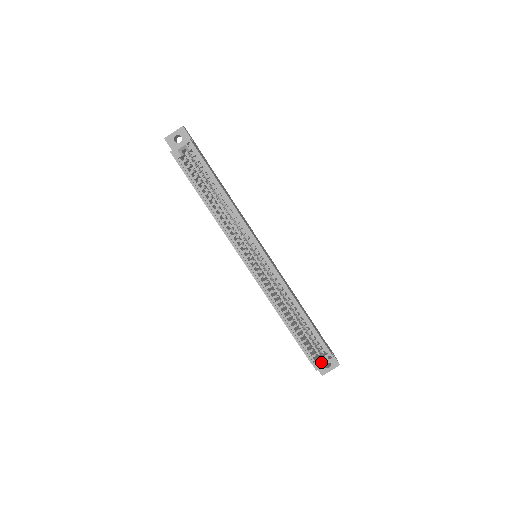
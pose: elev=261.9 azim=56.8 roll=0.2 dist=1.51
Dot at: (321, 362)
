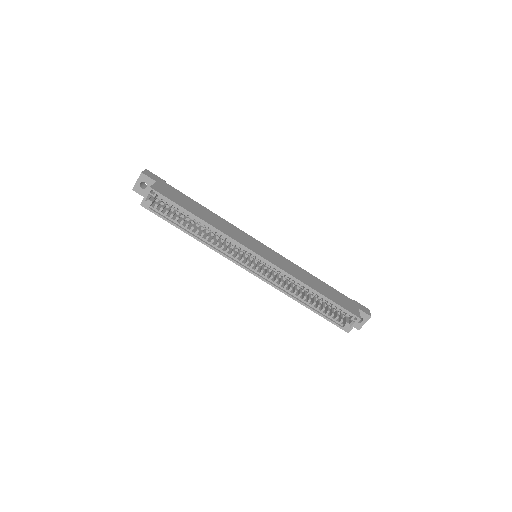
Dot at: (350, 325)
